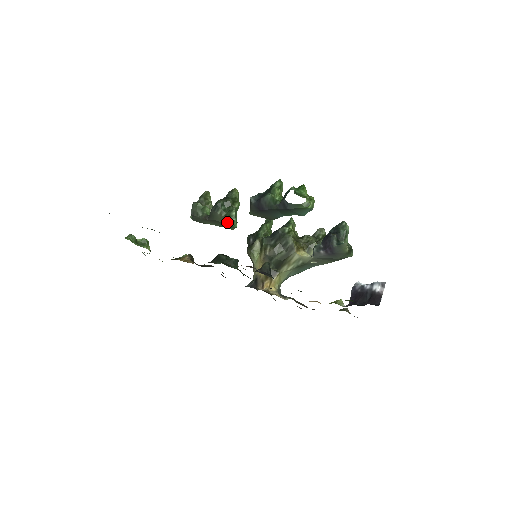
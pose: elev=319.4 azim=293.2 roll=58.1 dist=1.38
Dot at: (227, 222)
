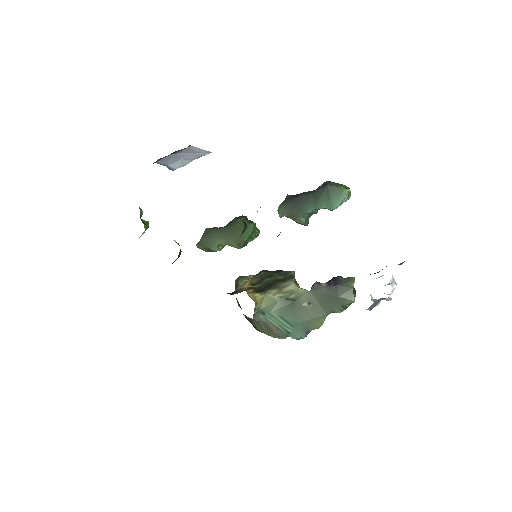
Dot at: occluded
